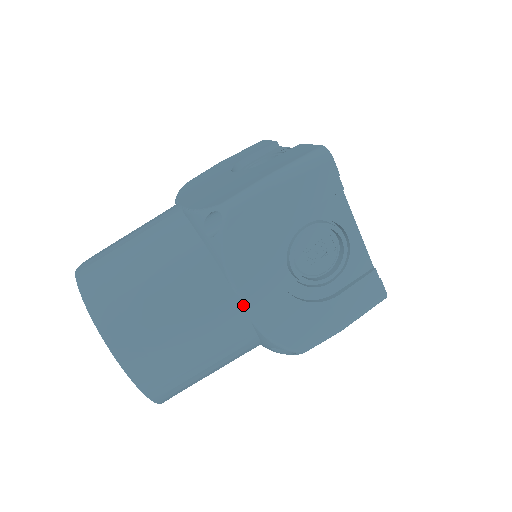
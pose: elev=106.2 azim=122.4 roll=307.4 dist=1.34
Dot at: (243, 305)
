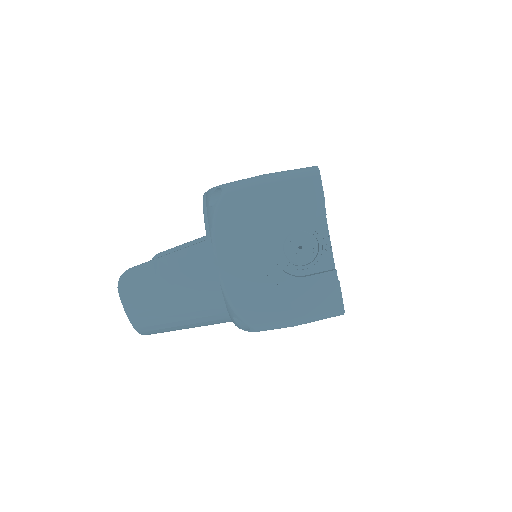
Dot at: occluded
